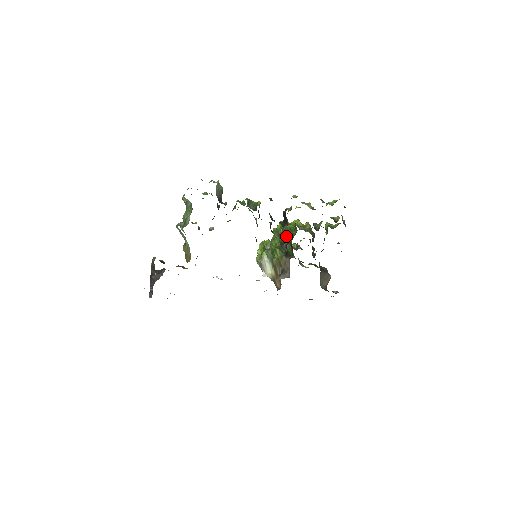
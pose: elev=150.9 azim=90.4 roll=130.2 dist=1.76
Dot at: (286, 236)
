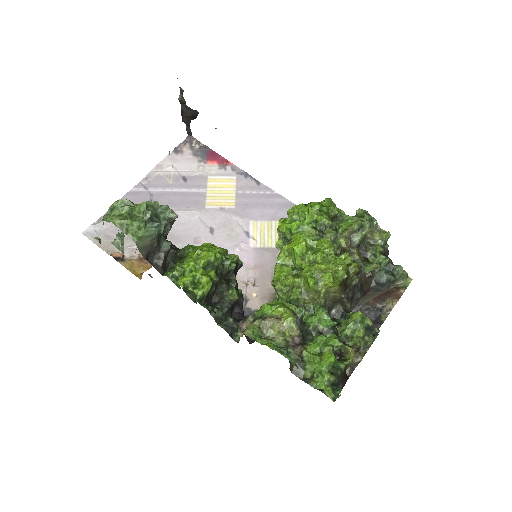
Dot at: (275, 297)
